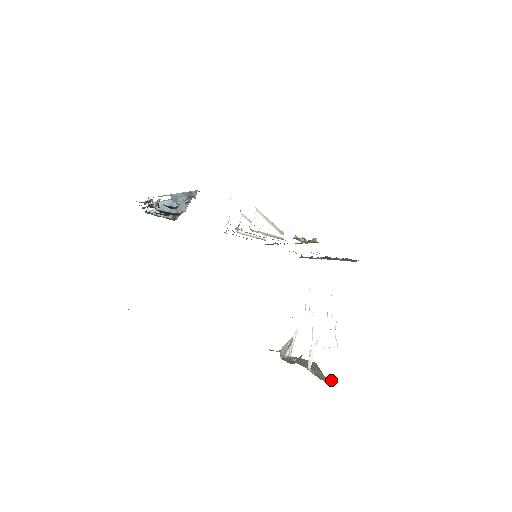
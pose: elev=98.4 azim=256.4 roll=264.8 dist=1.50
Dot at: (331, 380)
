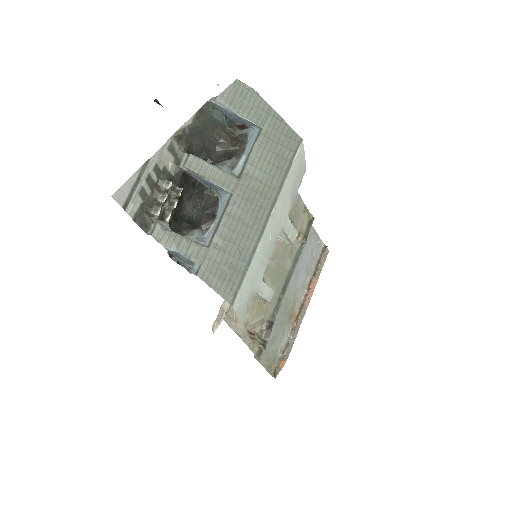
Dot at: occluded
